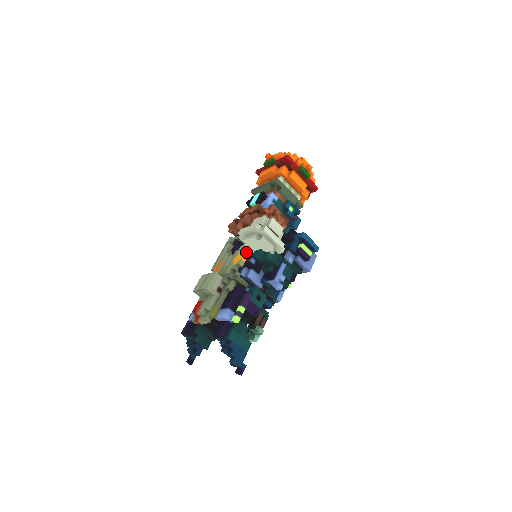
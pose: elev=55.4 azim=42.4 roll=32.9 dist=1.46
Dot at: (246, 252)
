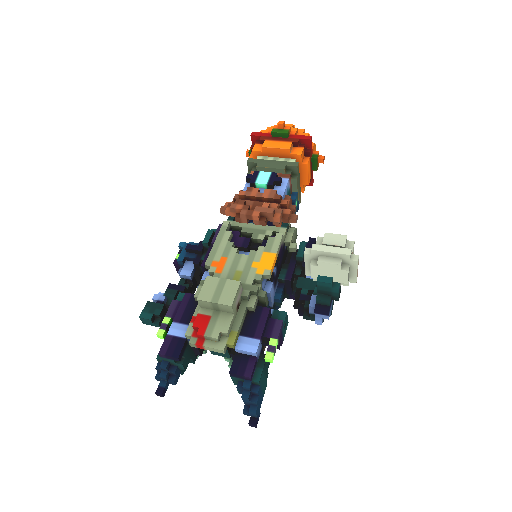
Dot at: (275, 260)
